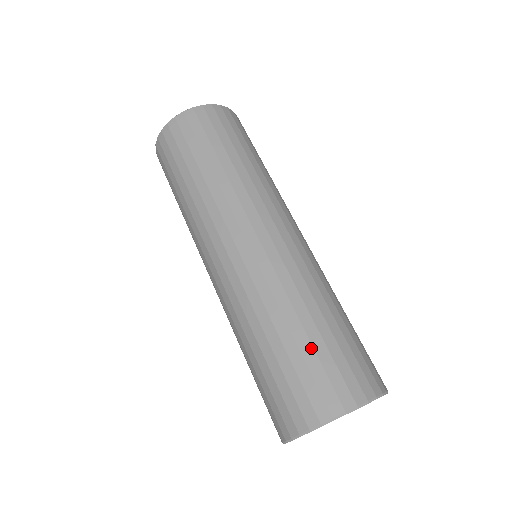
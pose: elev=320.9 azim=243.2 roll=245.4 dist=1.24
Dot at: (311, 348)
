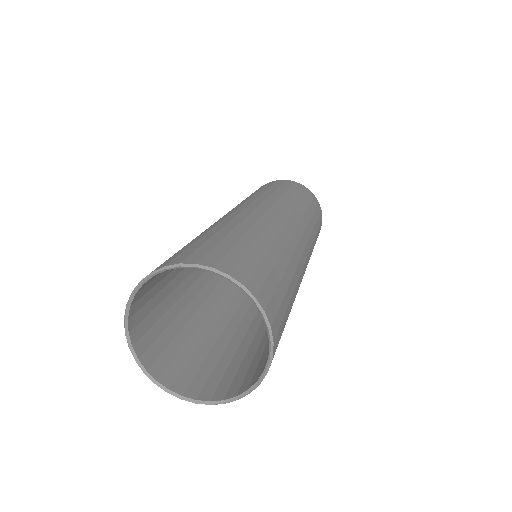
Dot at: (207, 239)
